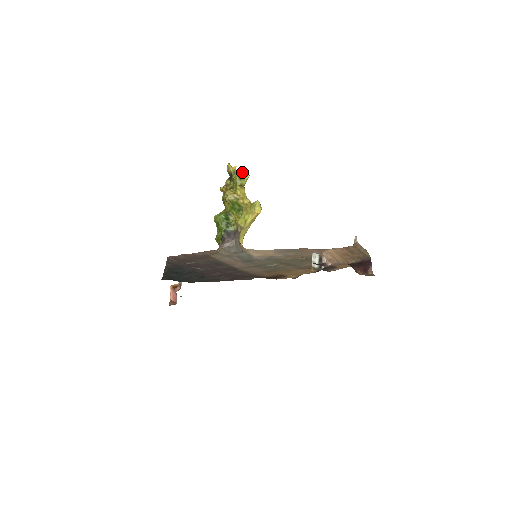
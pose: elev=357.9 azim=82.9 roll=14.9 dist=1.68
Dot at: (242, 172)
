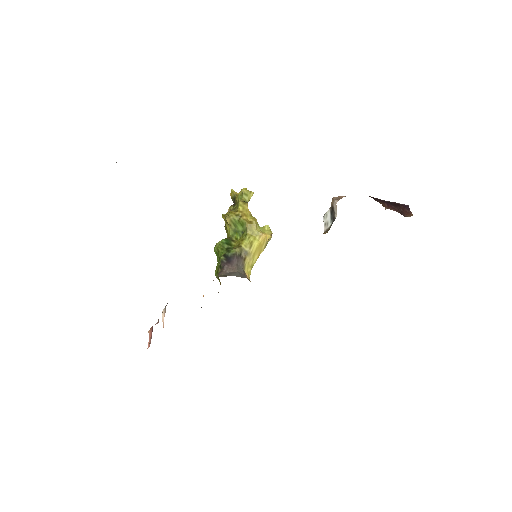
Dot at: (244, 188)
